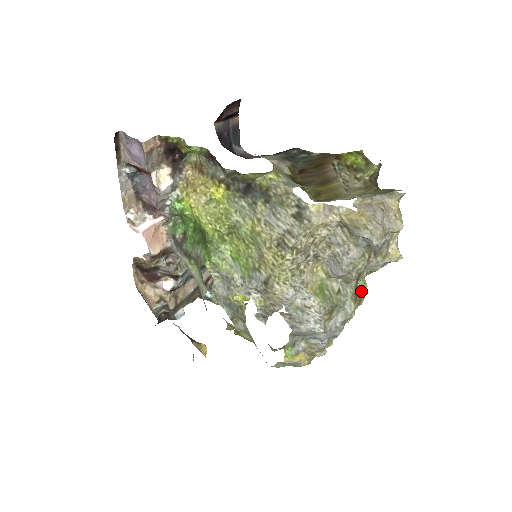
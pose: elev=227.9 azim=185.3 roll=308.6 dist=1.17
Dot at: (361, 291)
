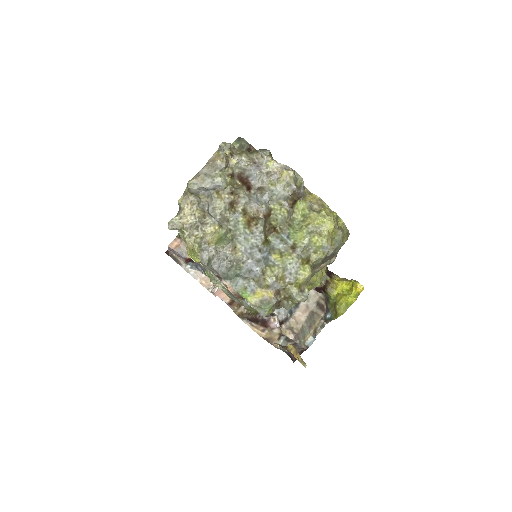
Dot at: (312, 218)
